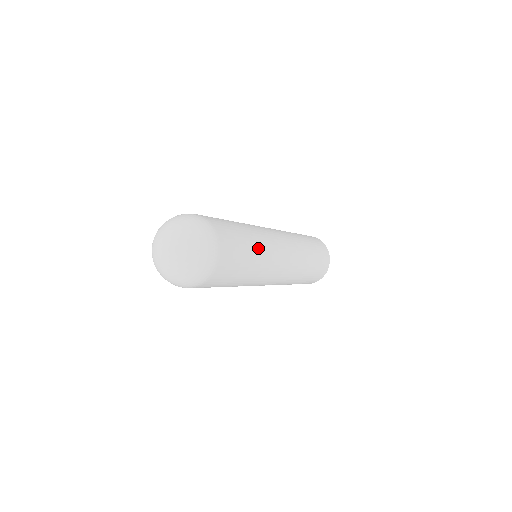
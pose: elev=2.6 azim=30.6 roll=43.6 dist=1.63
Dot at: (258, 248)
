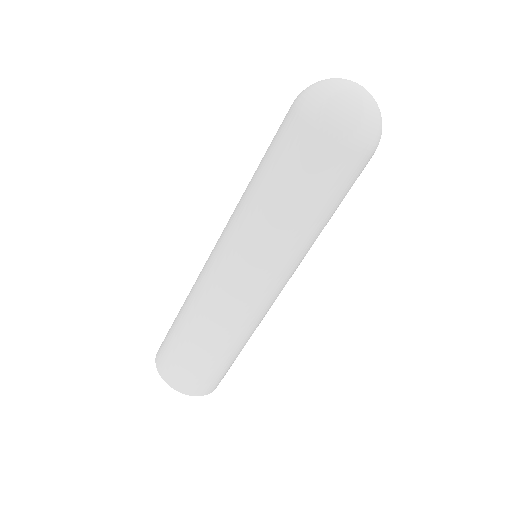
Dot at: occluded
